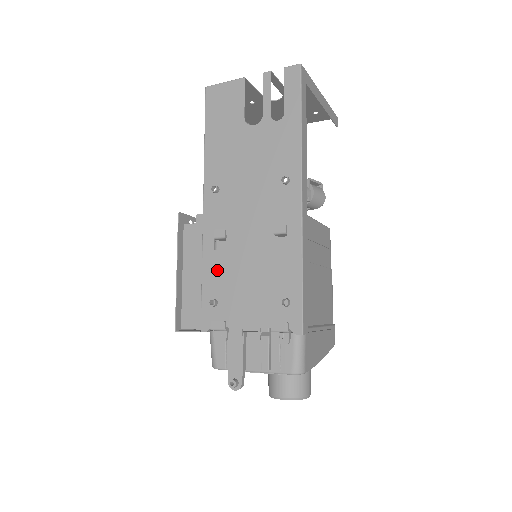
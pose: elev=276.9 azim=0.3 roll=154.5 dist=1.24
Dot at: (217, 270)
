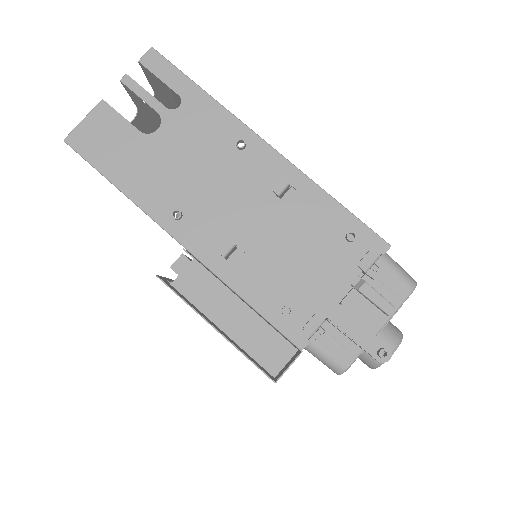
Dot at: (257, 281)
